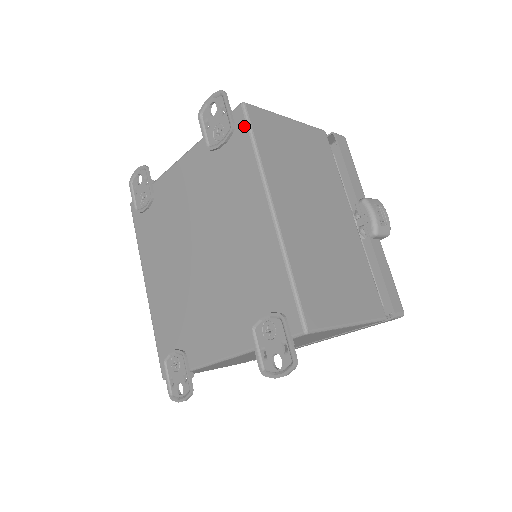
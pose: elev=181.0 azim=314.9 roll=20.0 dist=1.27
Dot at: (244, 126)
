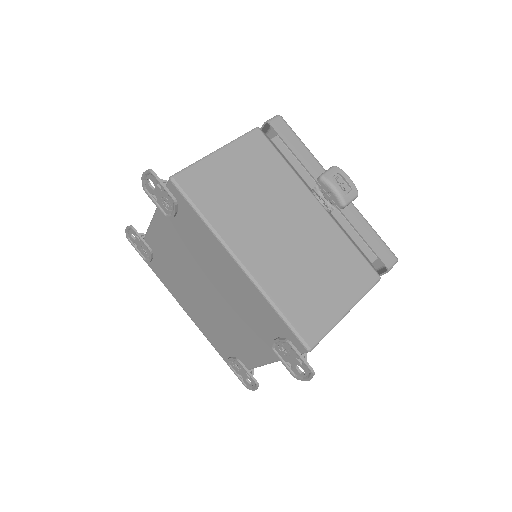
Dot at: (182, 199)
